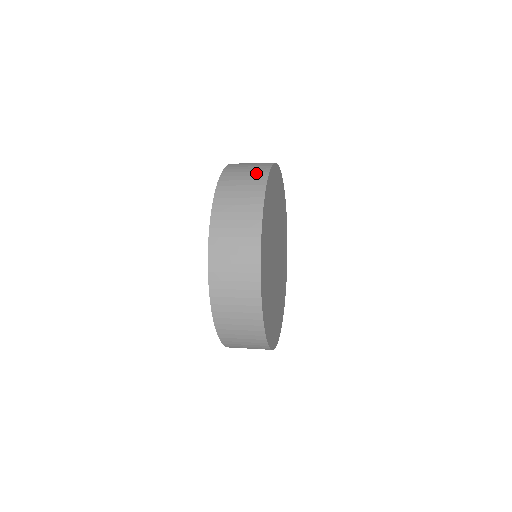
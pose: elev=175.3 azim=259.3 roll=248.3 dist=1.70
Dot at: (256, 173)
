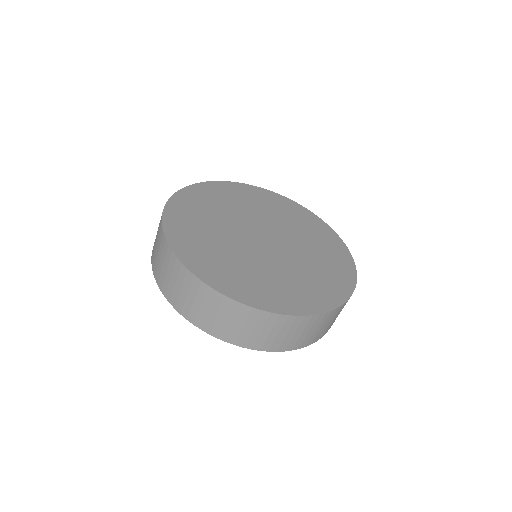
Dot at: occluded
